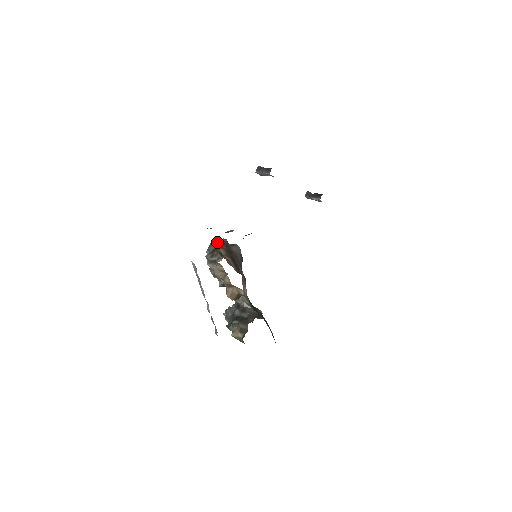
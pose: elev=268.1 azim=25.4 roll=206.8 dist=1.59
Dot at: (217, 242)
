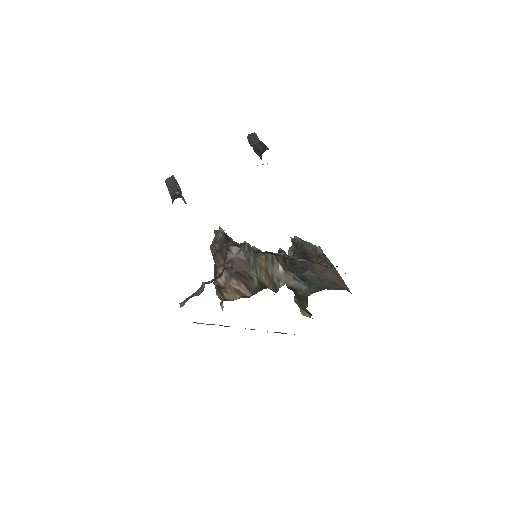
Dot at: (214, 246)
